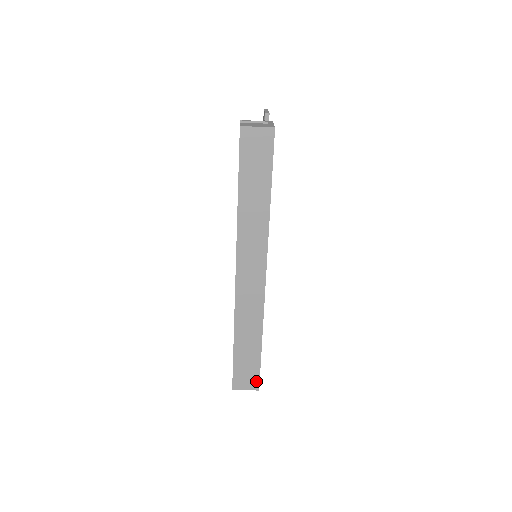
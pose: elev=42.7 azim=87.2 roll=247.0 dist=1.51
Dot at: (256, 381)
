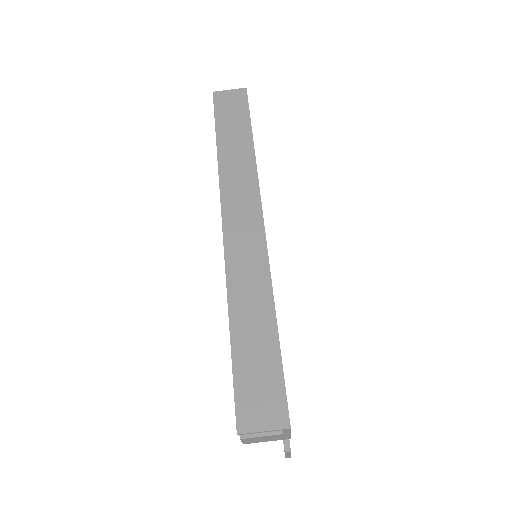
Dot at: (281, 405)
